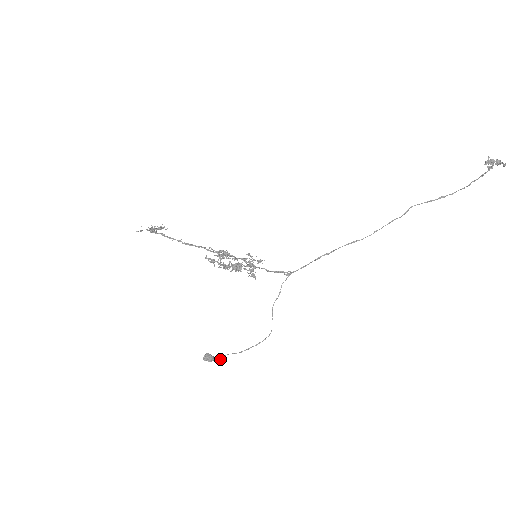
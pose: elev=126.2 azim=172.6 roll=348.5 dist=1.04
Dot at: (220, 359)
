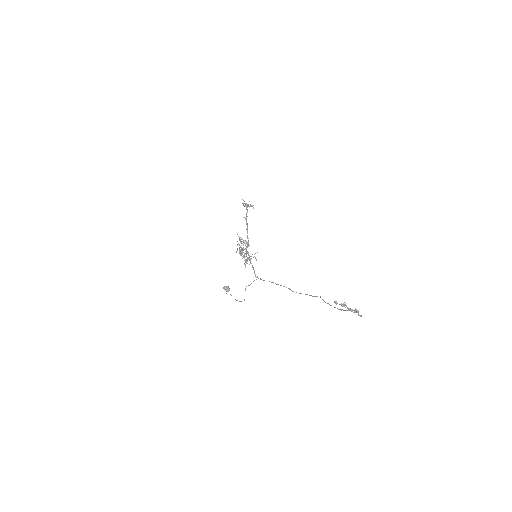
Dot at: occluded
